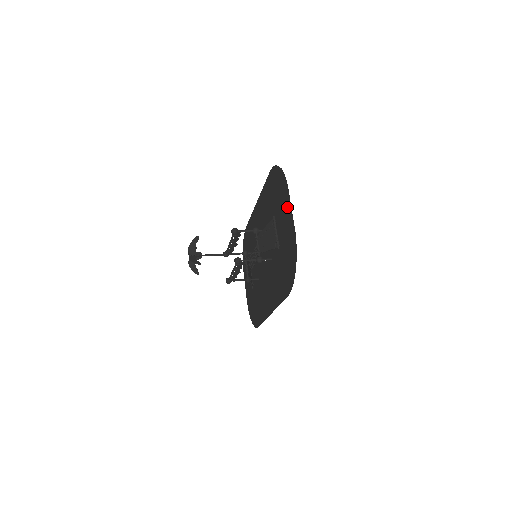
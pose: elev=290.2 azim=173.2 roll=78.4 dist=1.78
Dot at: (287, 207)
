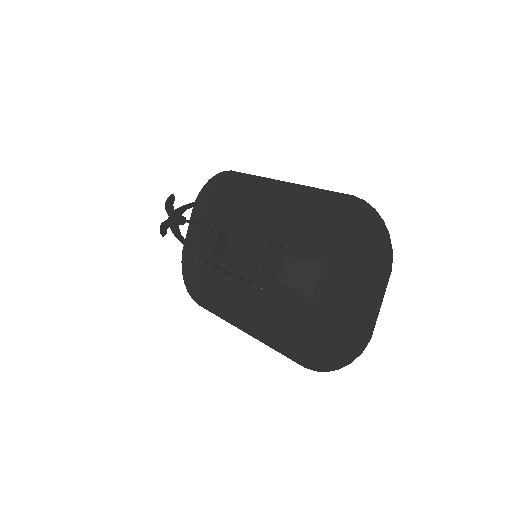
Dot at: (371, 290)
